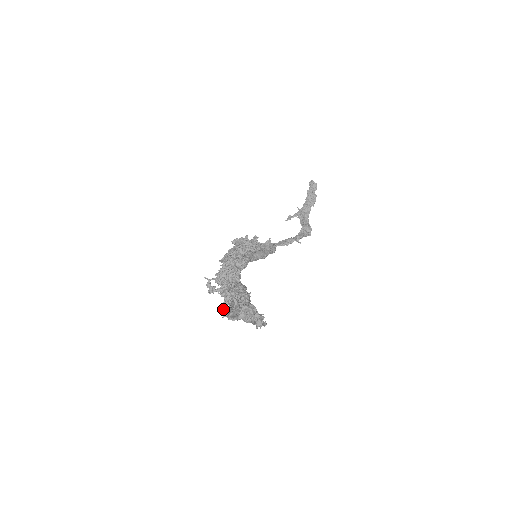
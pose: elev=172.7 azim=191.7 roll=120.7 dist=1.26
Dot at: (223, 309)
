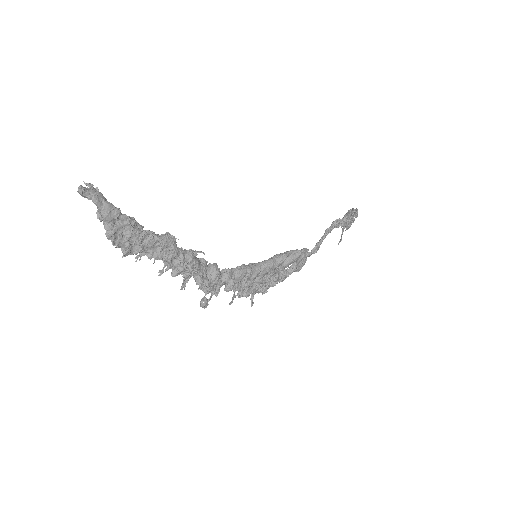
Dot at: occluded
